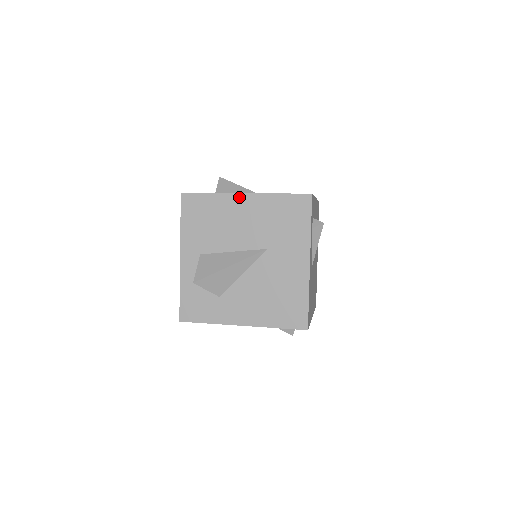
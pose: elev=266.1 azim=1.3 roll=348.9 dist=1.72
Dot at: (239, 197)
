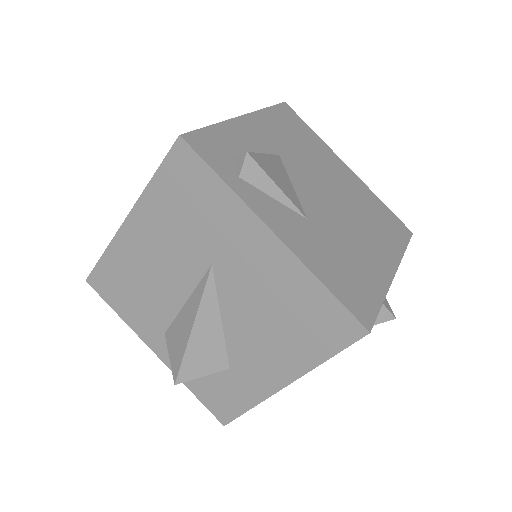
Dot at: (126, 230)
